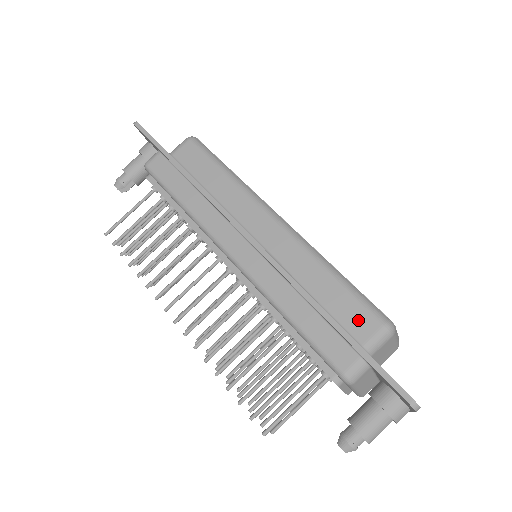
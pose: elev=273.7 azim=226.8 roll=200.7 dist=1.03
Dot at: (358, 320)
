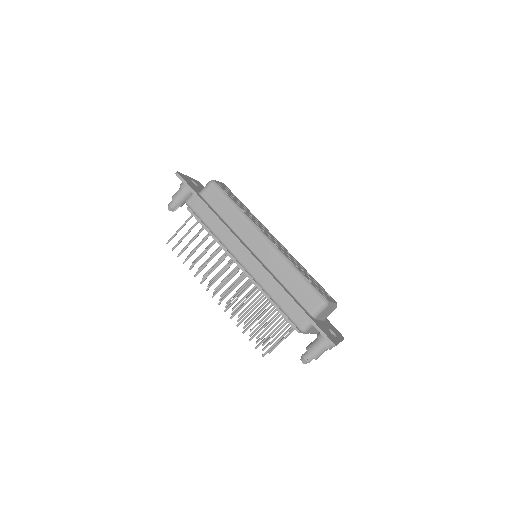
Dot at: (309, 299)
